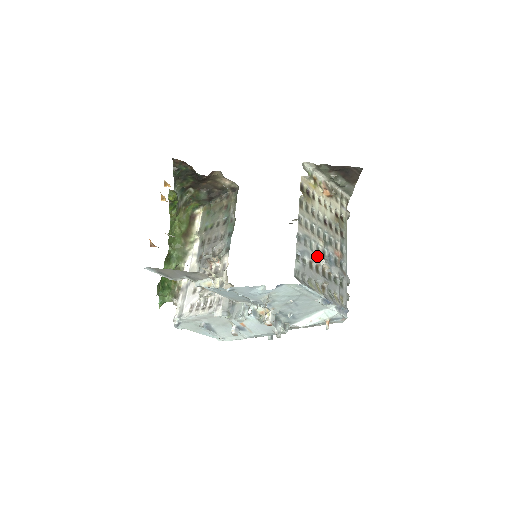
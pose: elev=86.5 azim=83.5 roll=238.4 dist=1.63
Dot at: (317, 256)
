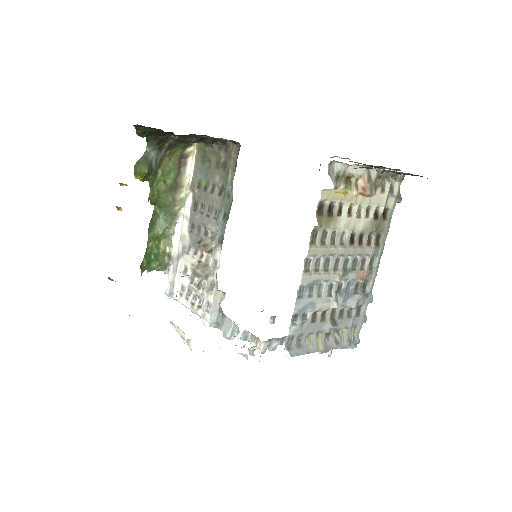
Dot at: (327, 299)
